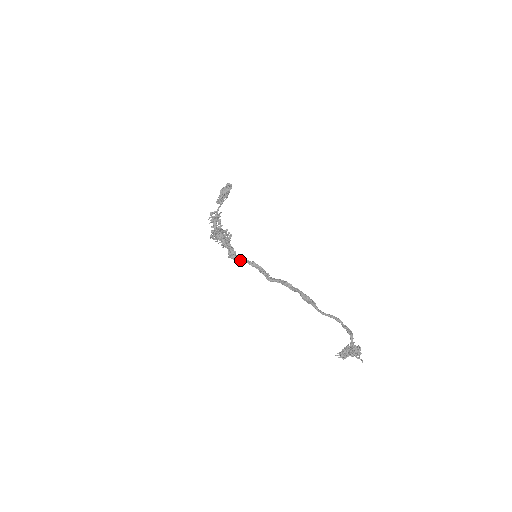
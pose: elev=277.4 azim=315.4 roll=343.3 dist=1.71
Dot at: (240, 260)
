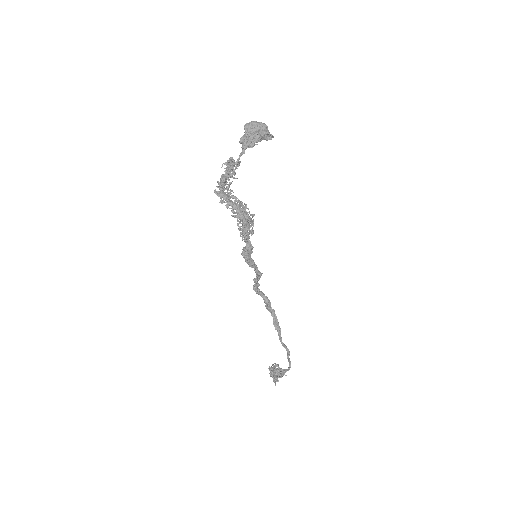
Dot at: (252, 266)
